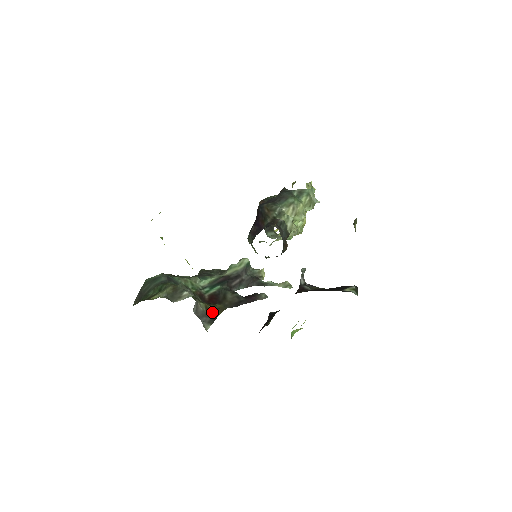
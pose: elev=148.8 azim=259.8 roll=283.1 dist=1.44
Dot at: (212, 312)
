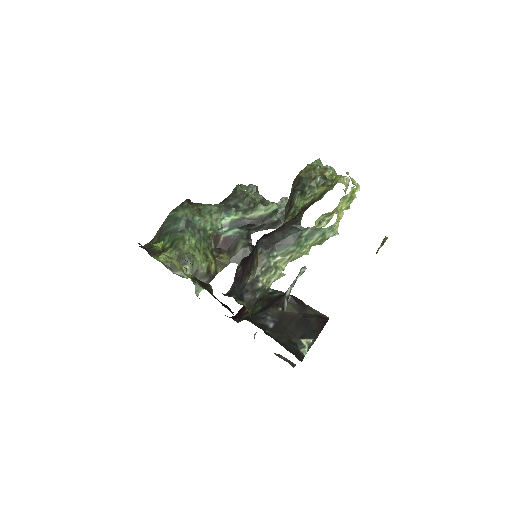
Dot at: (213, 271)
